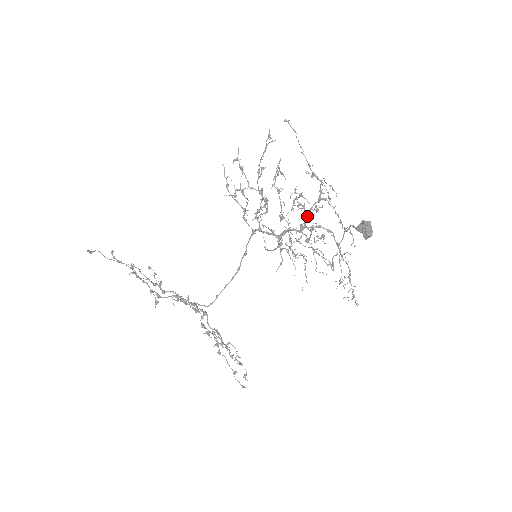
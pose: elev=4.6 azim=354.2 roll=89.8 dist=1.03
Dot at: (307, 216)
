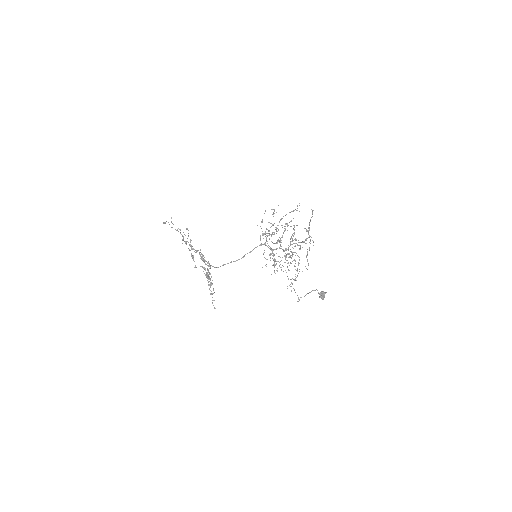
Dot at: occluded
